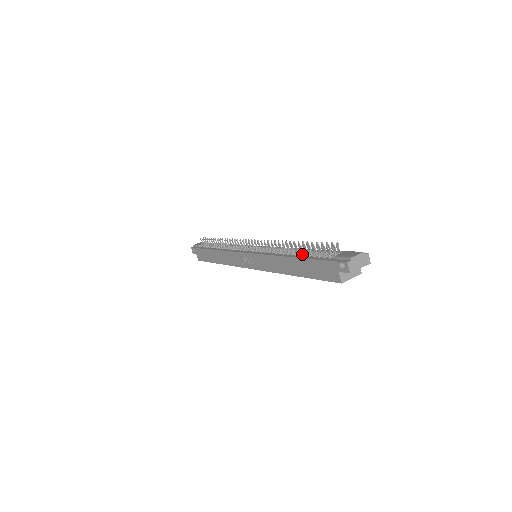
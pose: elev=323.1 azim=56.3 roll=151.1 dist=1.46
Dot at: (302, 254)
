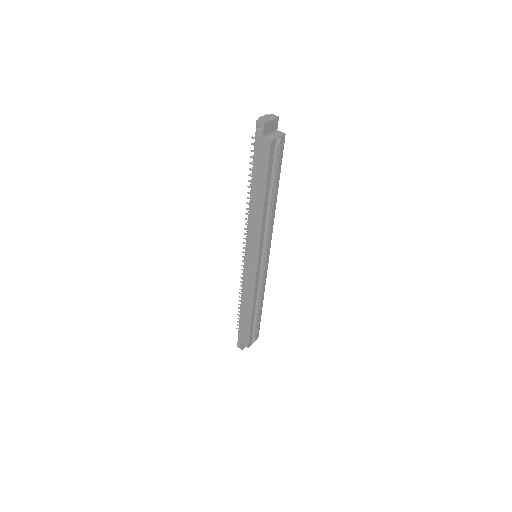
Dot at: occluded
